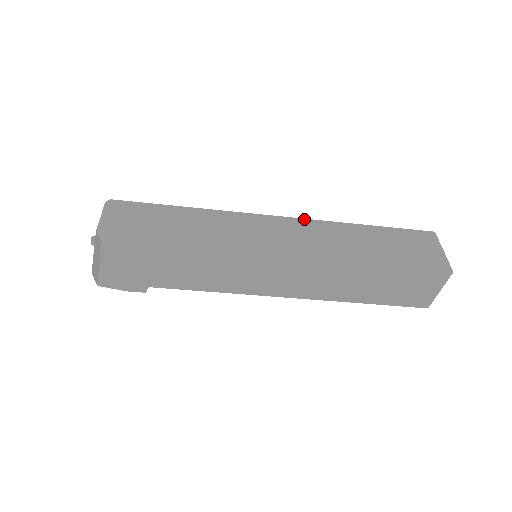
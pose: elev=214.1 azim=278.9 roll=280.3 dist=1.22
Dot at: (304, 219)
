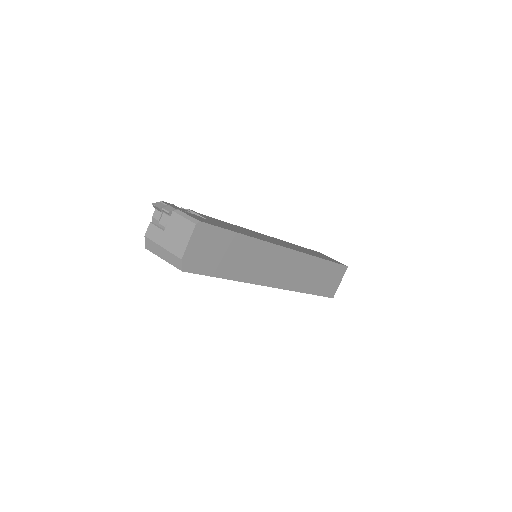
Dot at: (300, 252)
